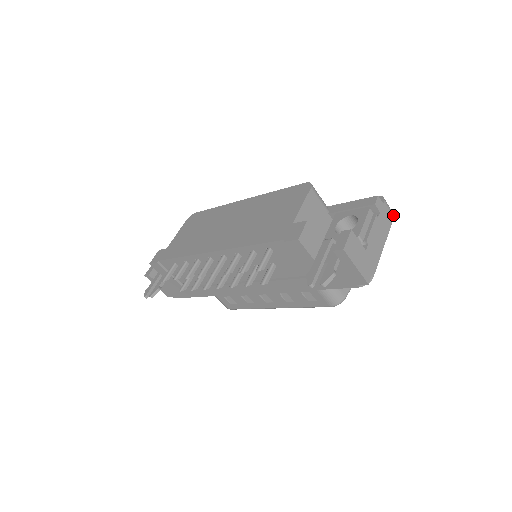
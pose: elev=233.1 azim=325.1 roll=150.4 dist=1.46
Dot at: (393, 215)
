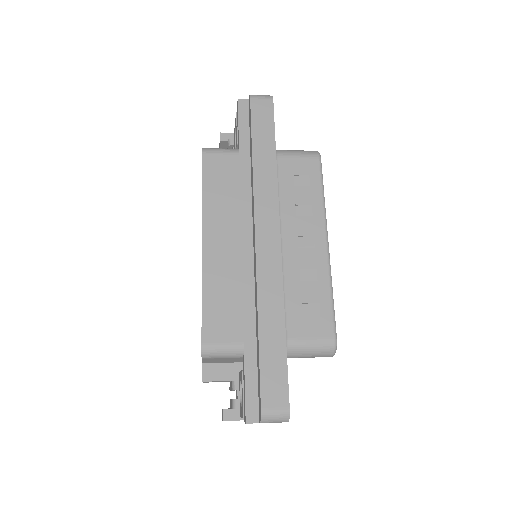
Dot at: occluded
